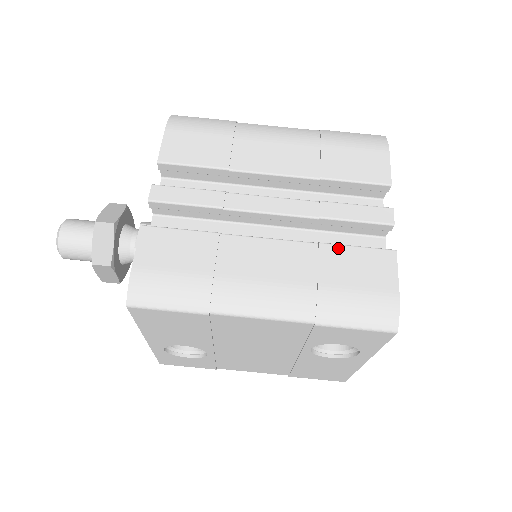
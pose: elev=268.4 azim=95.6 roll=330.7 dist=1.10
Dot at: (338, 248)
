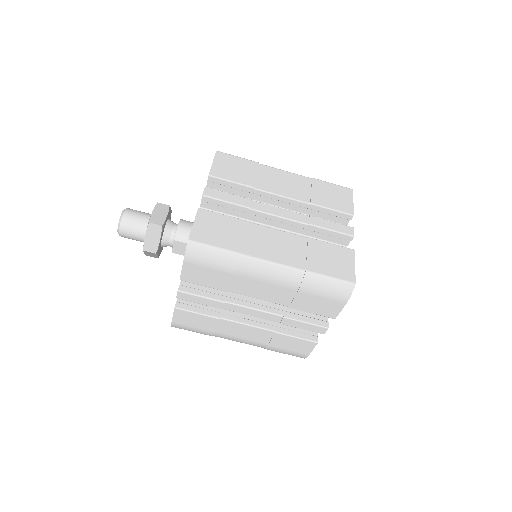
Dot at: (285, 337)
